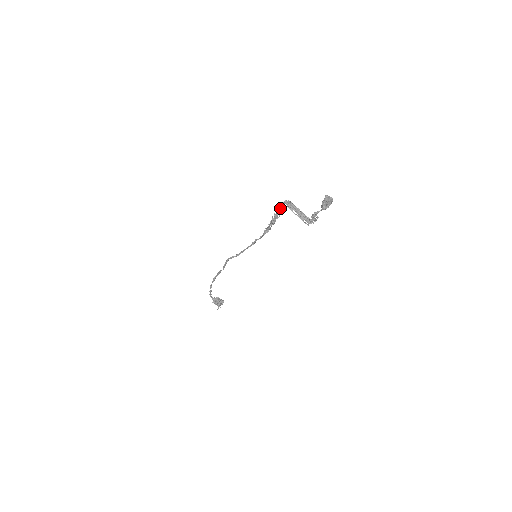
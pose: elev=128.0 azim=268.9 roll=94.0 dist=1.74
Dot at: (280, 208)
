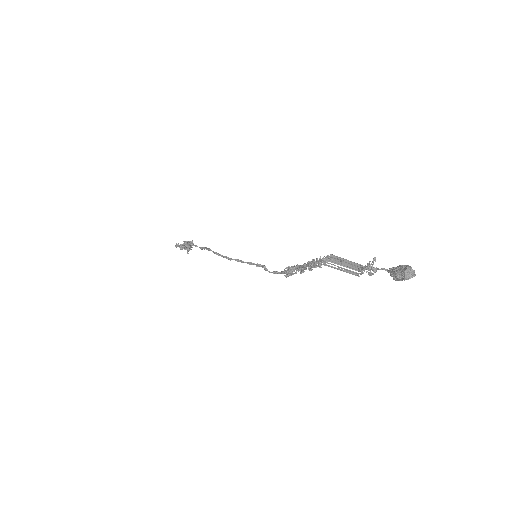
Dot at: (317, 265)
